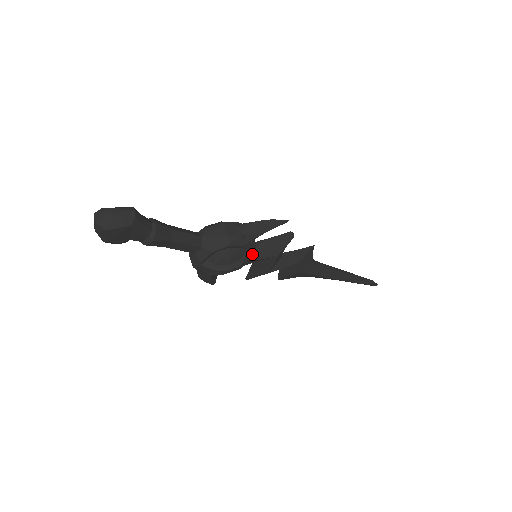
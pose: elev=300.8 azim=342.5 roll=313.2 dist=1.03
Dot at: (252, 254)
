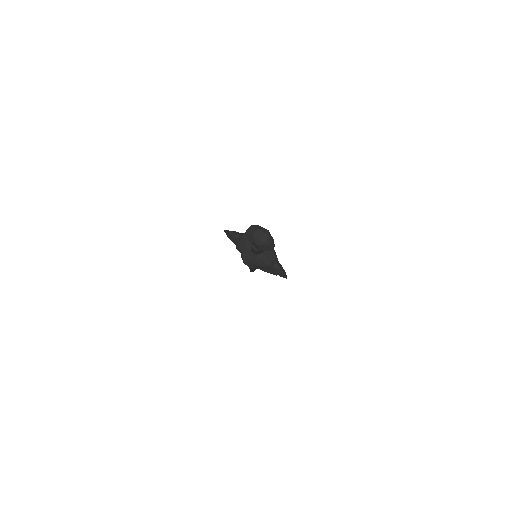
Dot at: occluded
